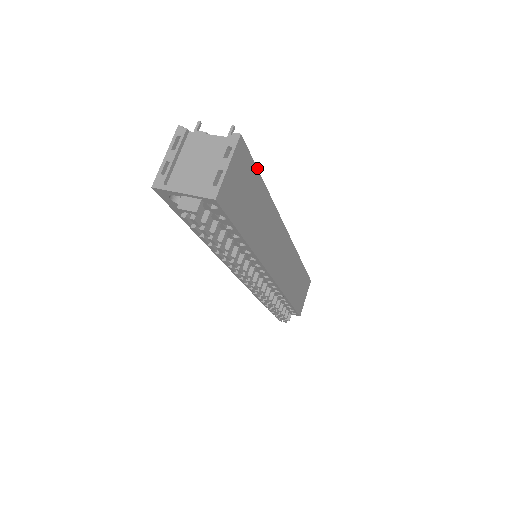
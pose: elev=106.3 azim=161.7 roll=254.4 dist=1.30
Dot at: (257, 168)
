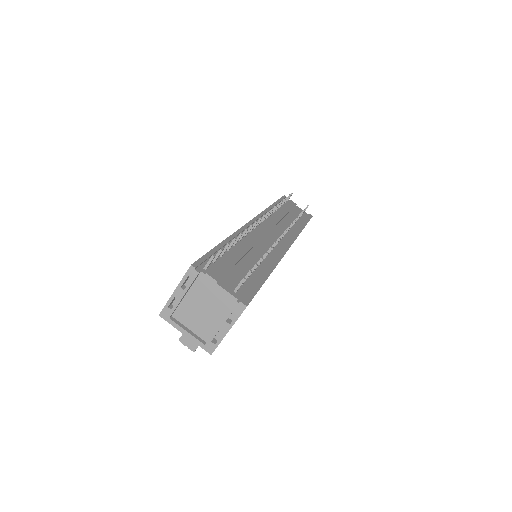
Dot at: occluded
